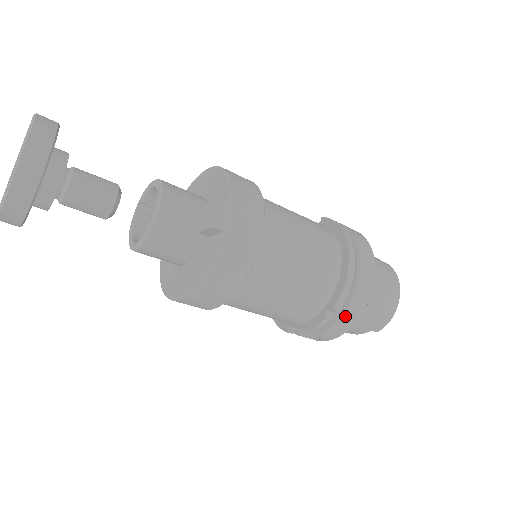
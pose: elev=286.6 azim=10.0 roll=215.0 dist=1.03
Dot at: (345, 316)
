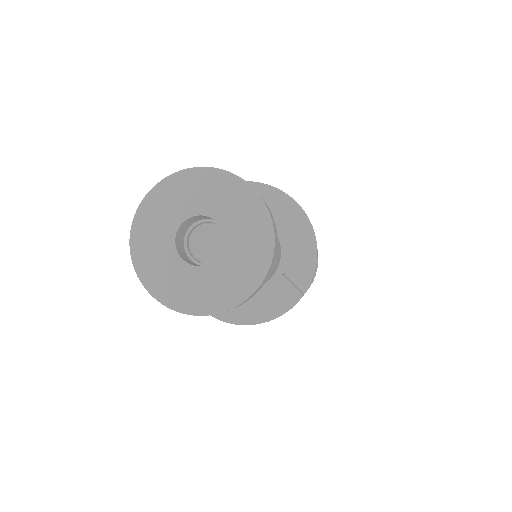
Dot at: occluded
